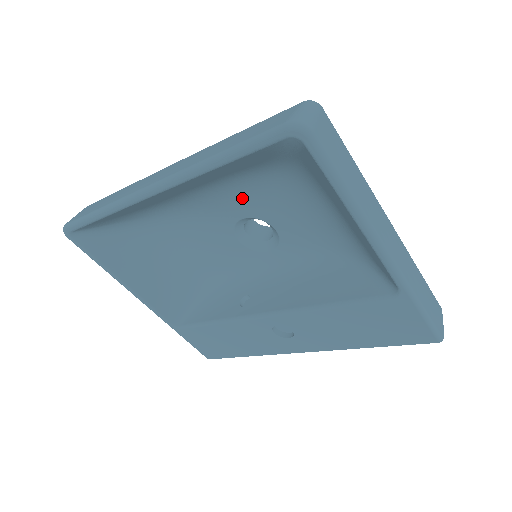
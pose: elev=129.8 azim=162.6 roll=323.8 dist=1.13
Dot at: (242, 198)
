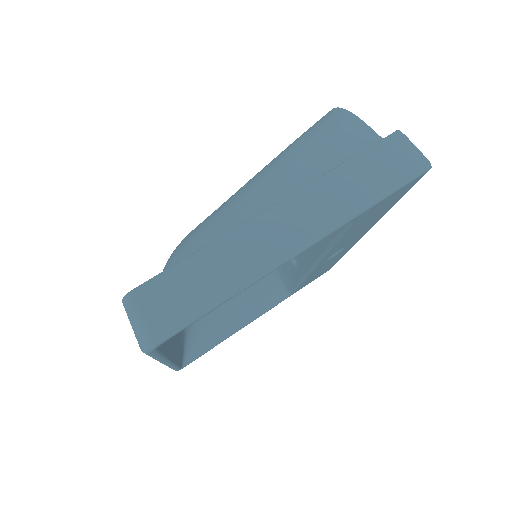
Dot at: occluded
